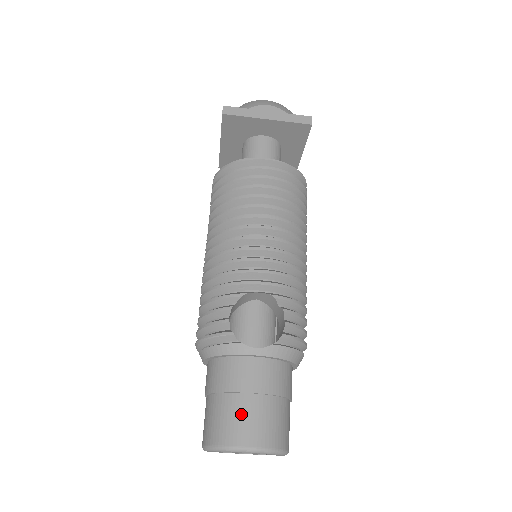
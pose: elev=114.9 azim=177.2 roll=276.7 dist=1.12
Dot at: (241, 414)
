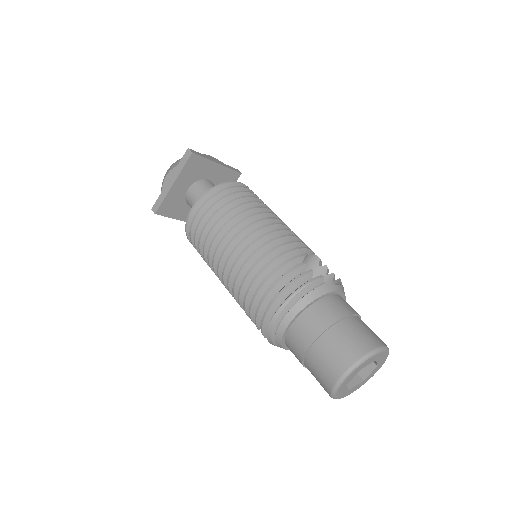
Dot at: (362, 328)
